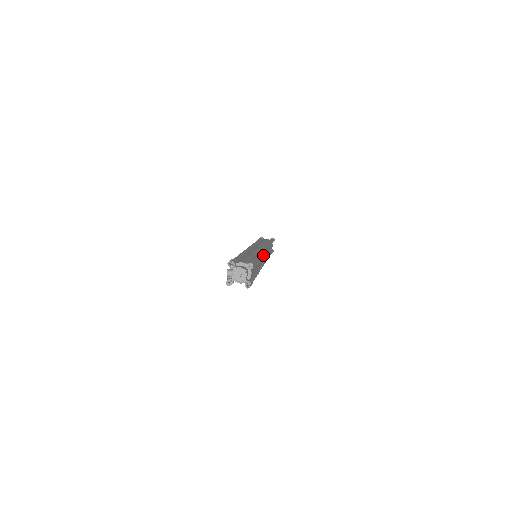
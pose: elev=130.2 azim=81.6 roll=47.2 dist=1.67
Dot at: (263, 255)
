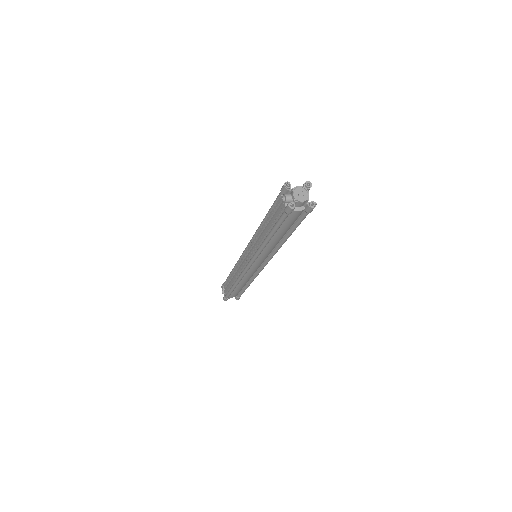
Dot at: occluded
